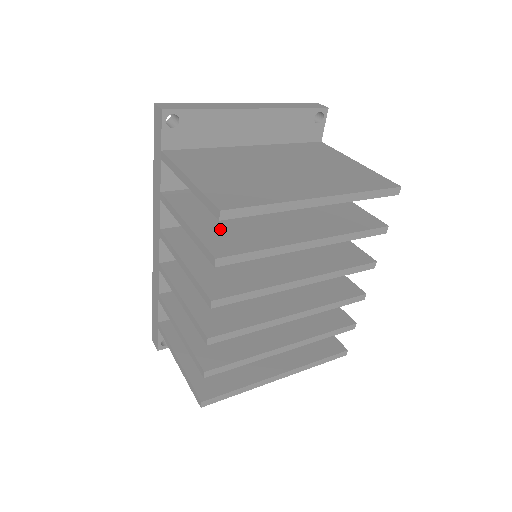
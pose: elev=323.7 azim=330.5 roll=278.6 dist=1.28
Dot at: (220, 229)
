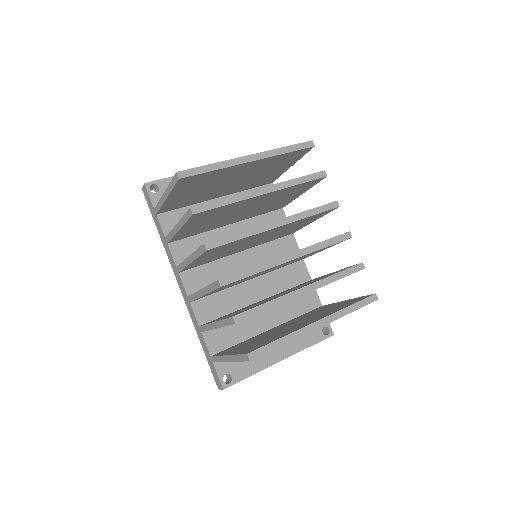
Dot at: occluded
